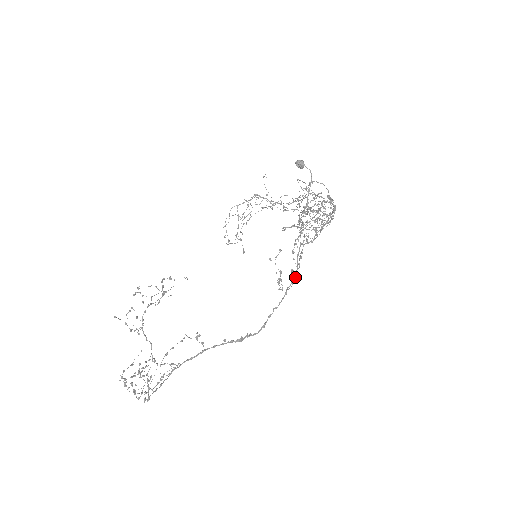
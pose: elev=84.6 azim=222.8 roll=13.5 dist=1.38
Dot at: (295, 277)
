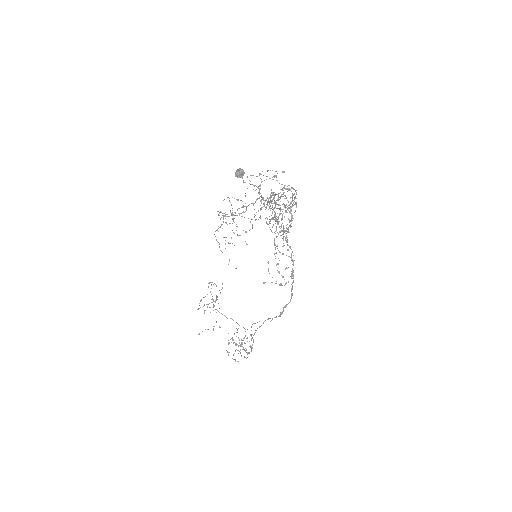
Dot at: occluded
